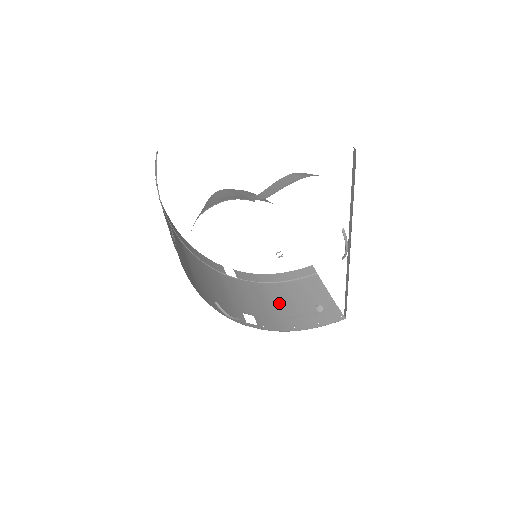
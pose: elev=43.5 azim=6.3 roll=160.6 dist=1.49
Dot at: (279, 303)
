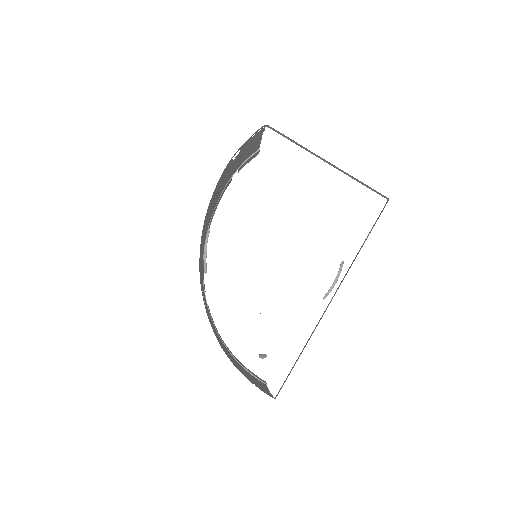
Dot at: occluded
